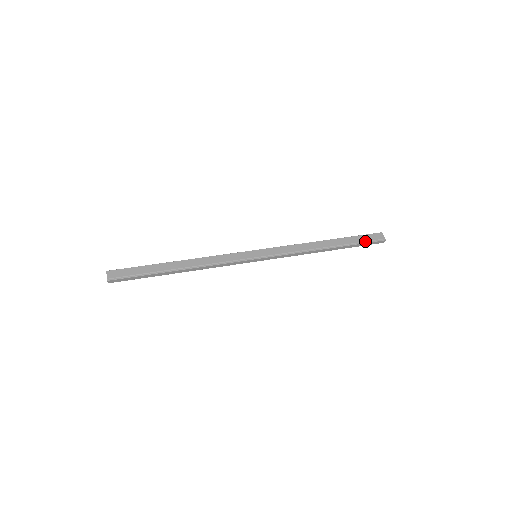
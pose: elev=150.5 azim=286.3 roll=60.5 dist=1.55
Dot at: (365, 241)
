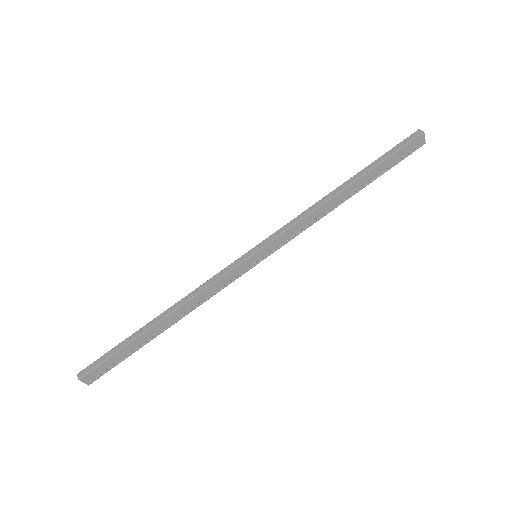
Dot at: (398, 160)
